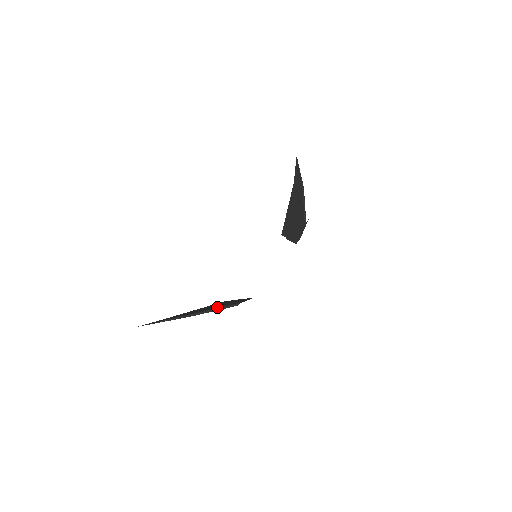
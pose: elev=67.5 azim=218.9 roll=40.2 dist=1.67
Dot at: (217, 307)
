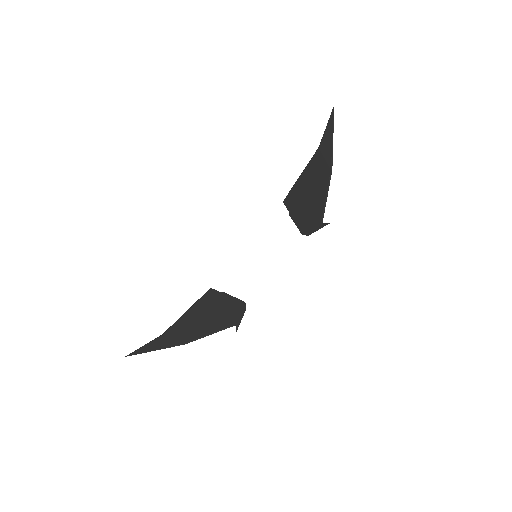
Dot at: (212, 328)
